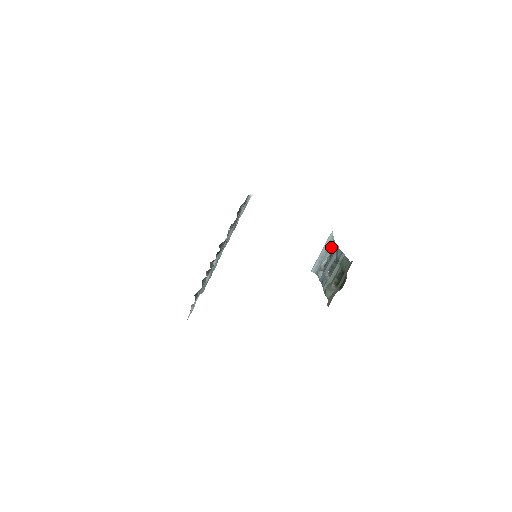
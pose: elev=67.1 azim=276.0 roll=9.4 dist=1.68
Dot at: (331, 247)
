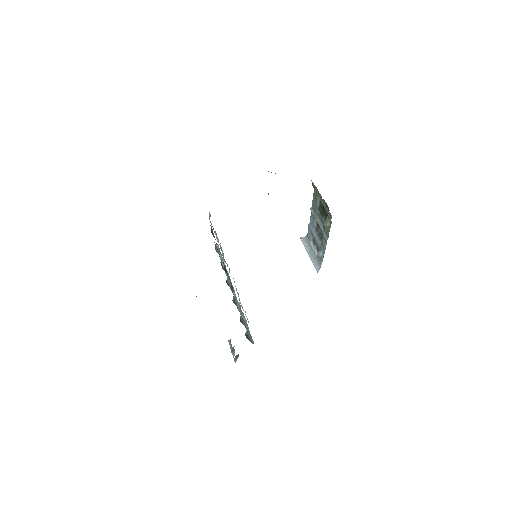
Dot at: (309, 240)
